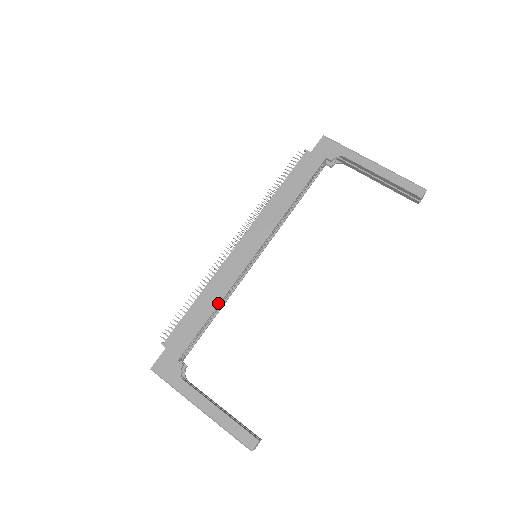
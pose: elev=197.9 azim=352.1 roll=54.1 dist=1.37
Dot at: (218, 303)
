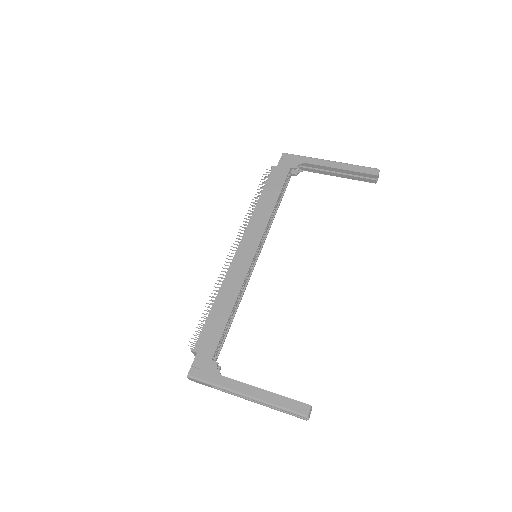
Dot at: (235, 301)
